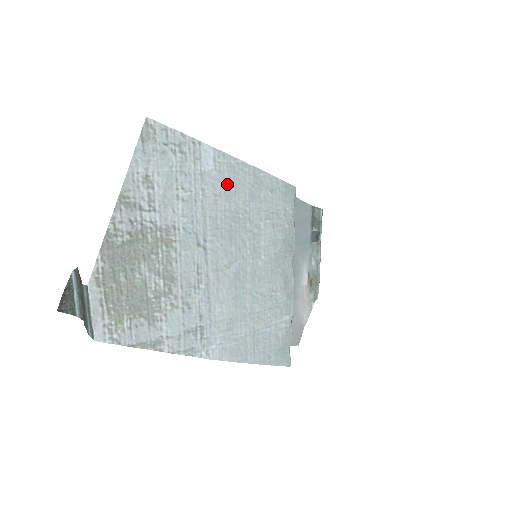
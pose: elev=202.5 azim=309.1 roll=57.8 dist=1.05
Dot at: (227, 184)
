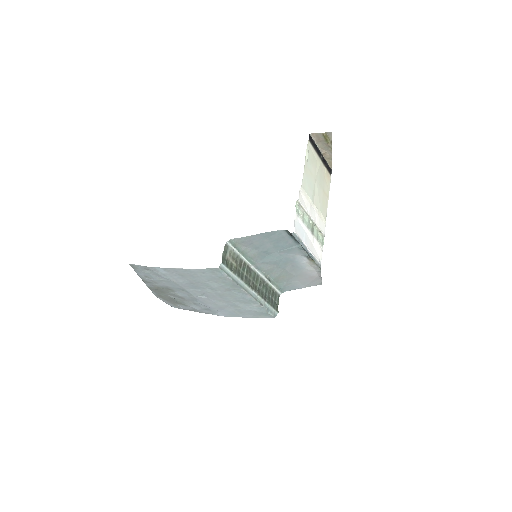
Dot at: (177, 275)
